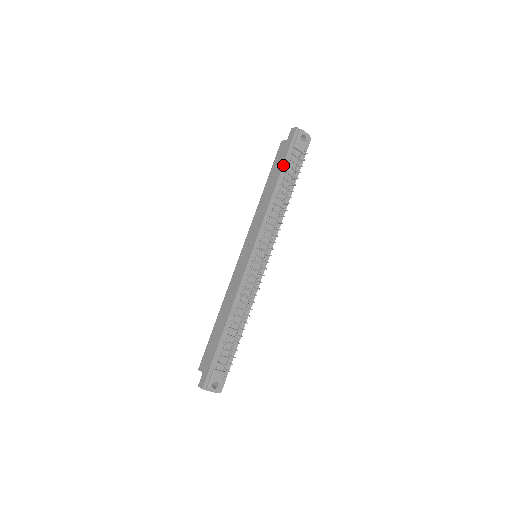
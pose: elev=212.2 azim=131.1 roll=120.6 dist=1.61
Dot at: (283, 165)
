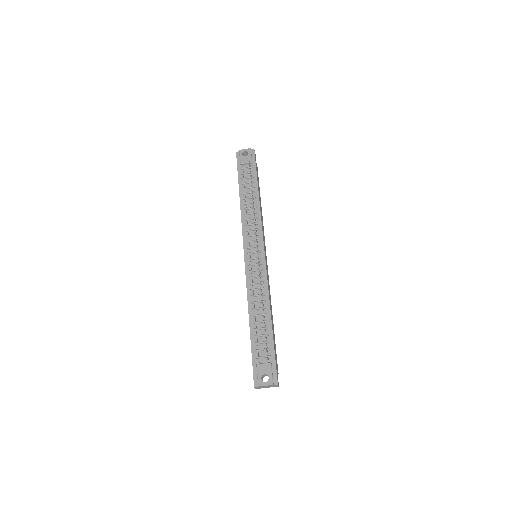
Dot at: (238, 181)
